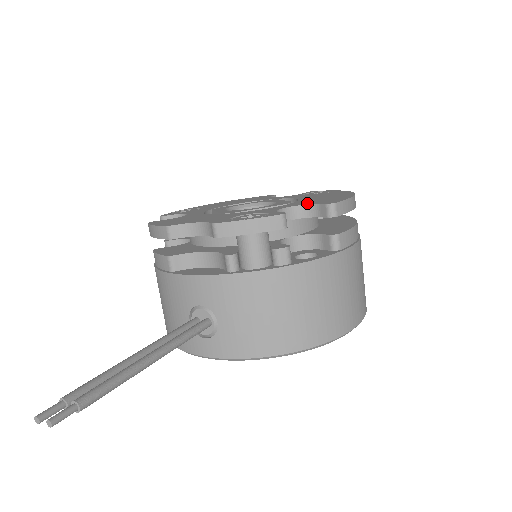
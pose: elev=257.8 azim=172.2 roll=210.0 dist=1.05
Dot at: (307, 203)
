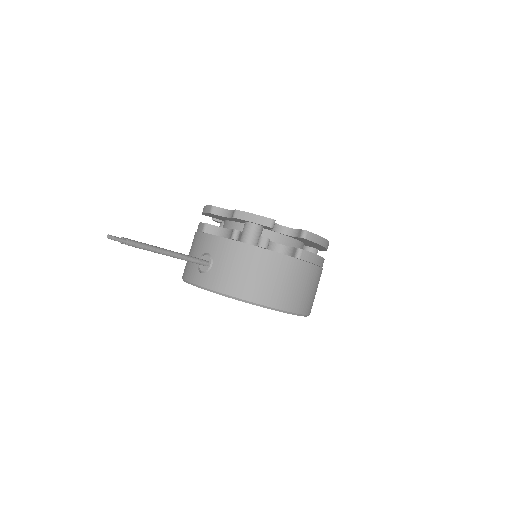
Dot at: occluded
